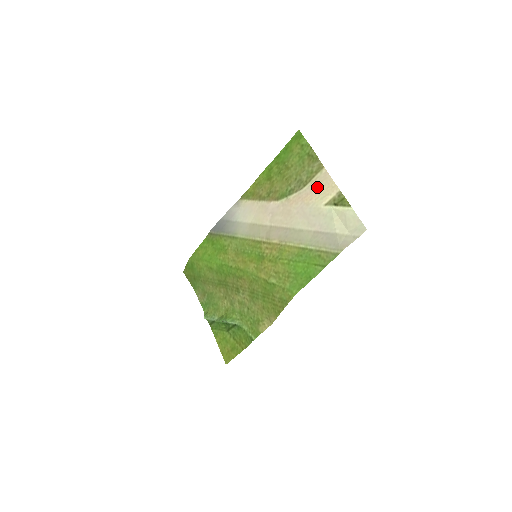
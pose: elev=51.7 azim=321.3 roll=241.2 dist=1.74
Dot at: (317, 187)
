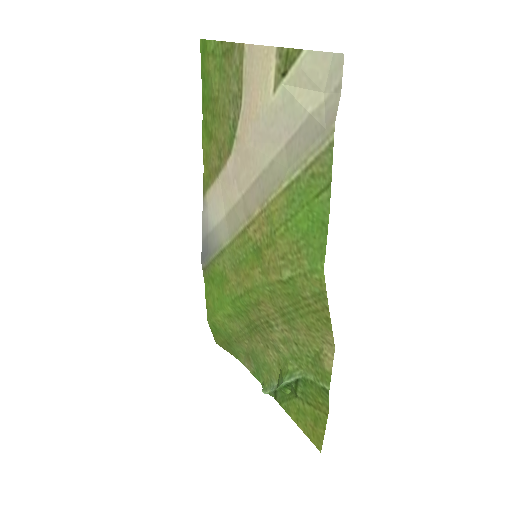
Dot at: (252, 80)
